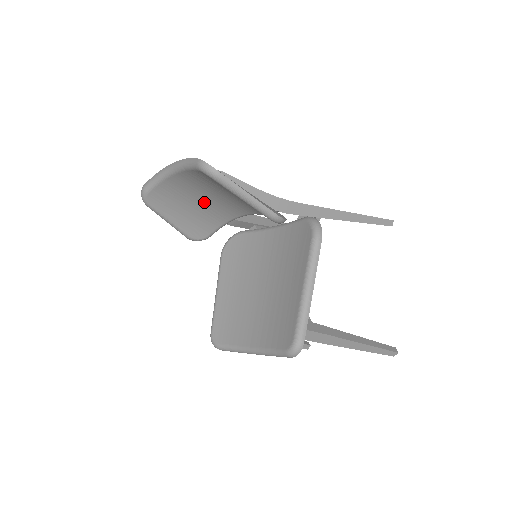
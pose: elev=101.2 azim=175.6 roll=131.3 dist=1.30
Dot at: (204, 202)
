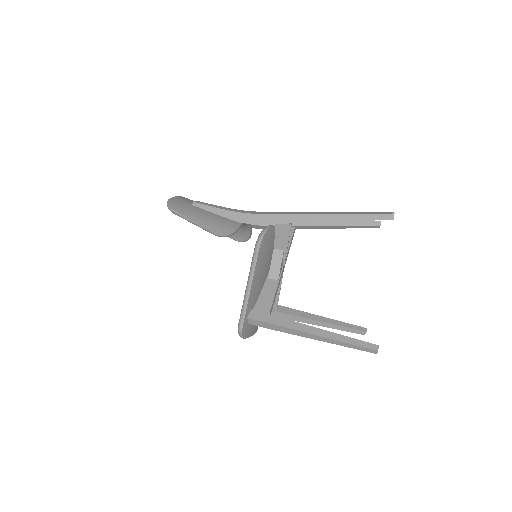
Dot at: occluded
